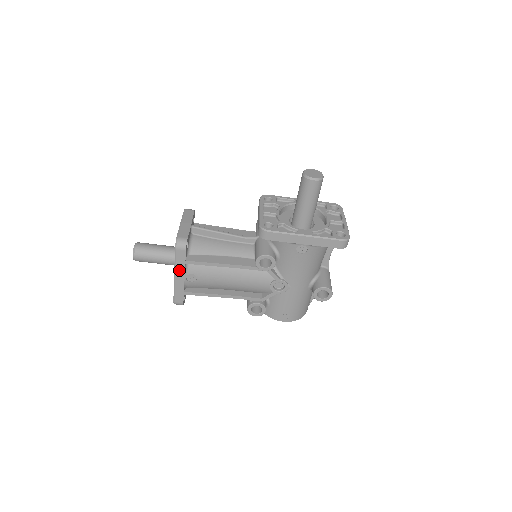
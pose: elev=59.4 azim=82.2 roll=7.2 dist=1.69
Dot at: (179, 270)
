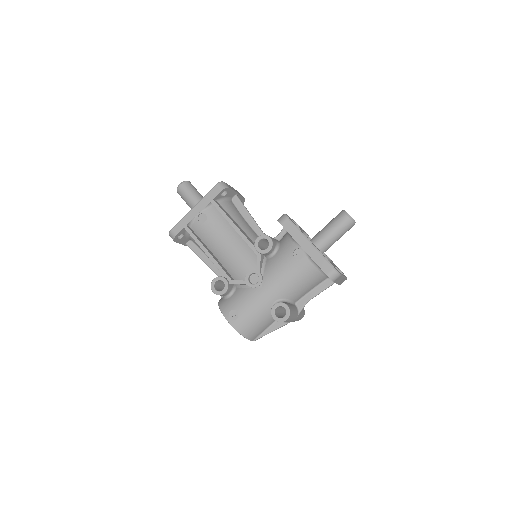
Dot at: (201, 204)
